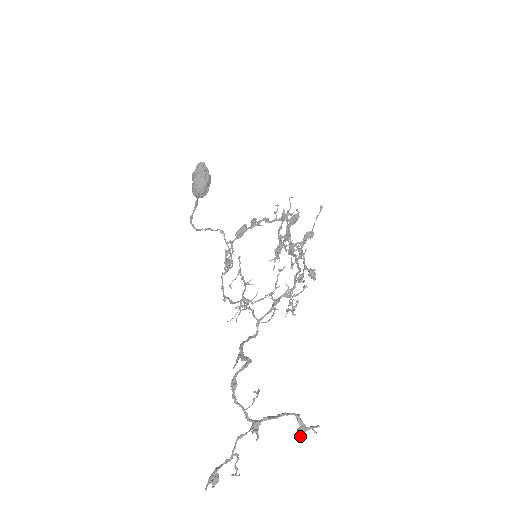
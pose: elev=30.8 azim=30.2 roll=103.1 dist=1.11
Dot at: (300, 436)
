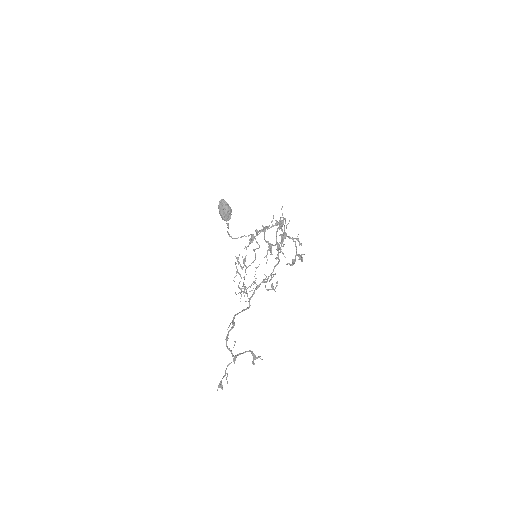
Dot at: (253, 362)
